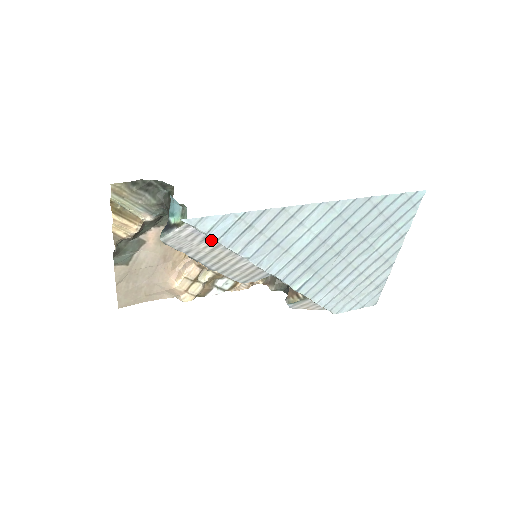
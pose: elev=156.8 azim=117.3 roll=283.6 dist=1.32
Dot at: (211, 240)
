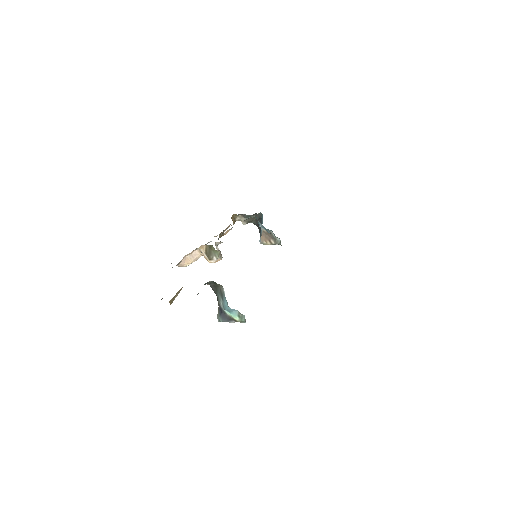
Dot at: occluded
